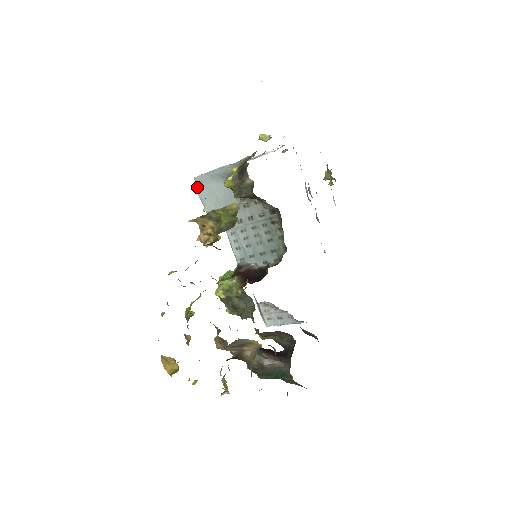
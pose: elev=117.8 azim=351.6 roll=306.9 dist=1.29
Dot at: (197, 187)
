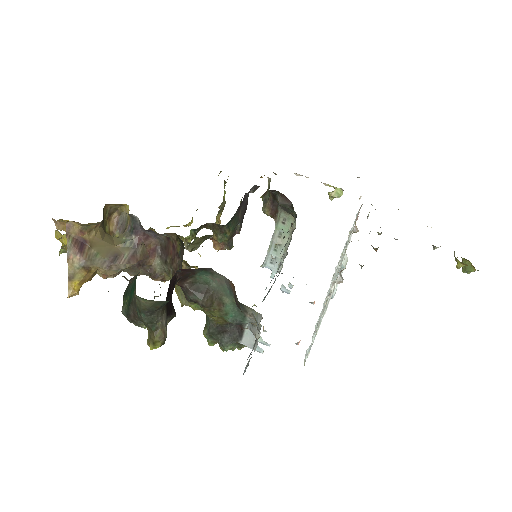
Dot at: occluded
